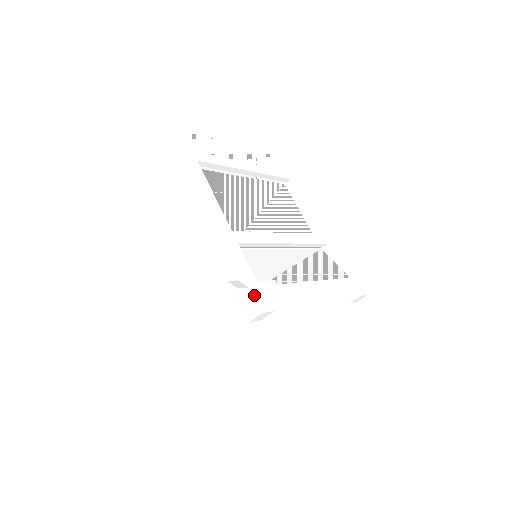
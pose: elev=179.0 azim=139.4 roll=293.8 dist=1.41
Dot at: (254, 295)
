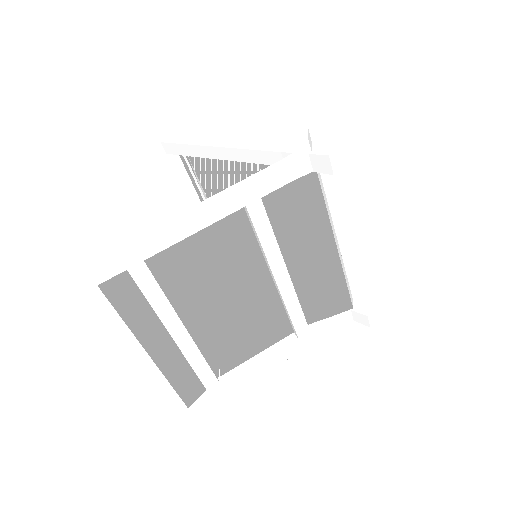
Dot at: (323, 142)
